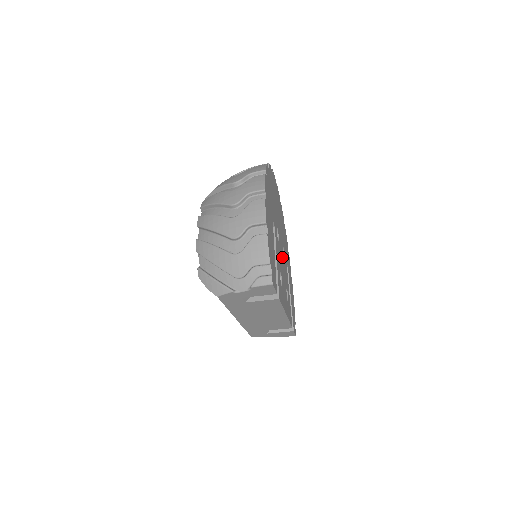
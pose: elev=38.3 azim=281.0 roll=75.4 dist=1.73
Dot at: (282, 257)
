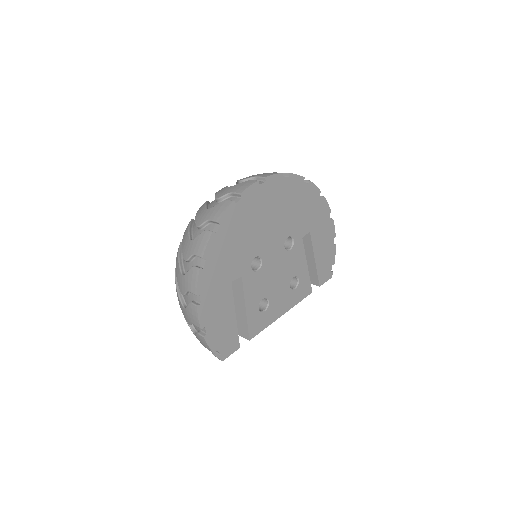
Dot at: (277, 263)
